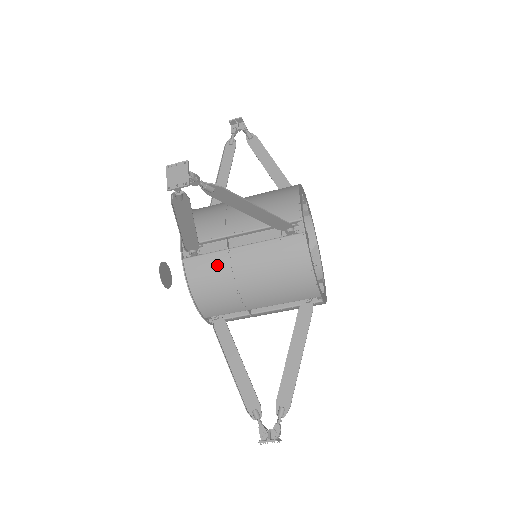
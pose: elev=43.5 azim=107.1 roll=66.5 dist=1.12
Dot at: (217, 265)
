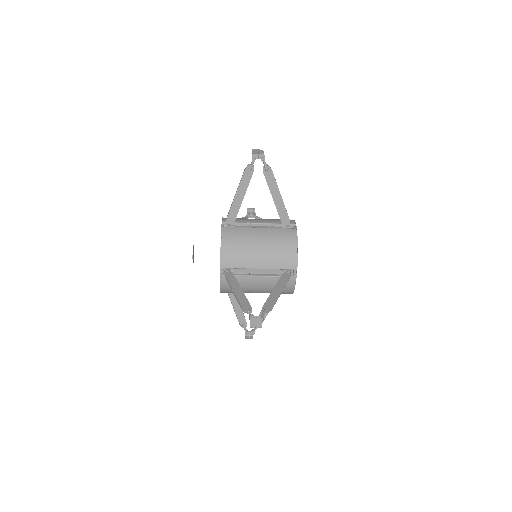
Dot at: (242, 233)
